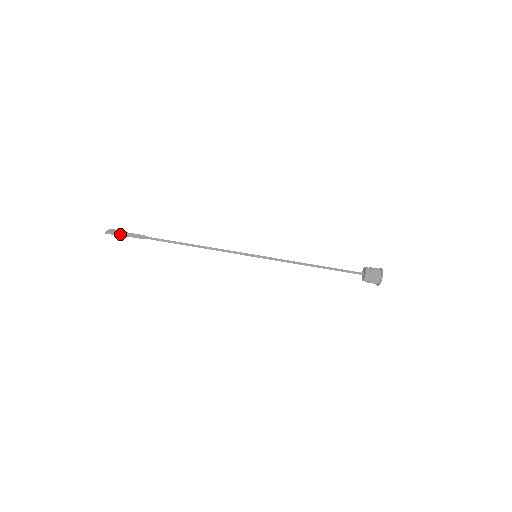
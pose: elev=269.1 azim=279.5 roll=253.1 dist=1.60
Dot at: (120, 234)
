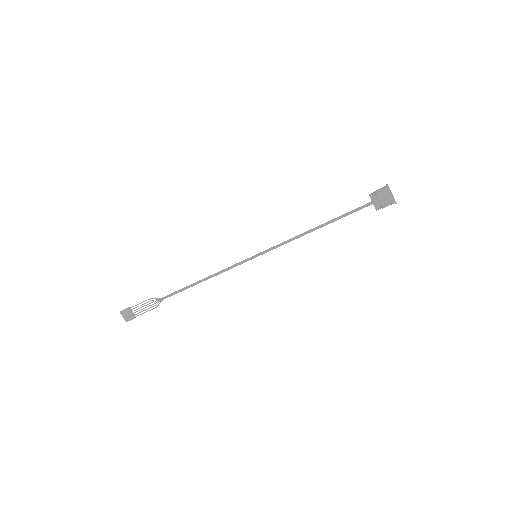
Dot at: occluded
